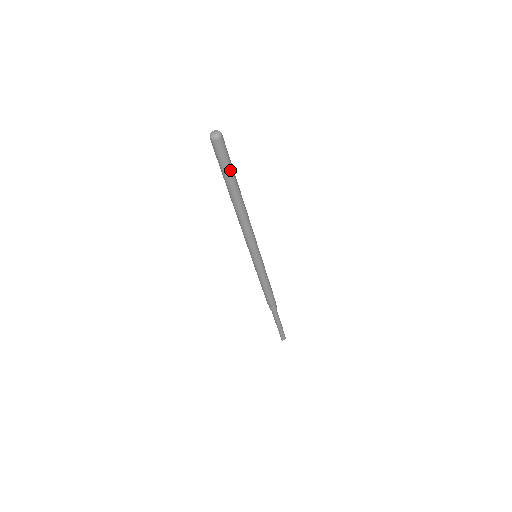
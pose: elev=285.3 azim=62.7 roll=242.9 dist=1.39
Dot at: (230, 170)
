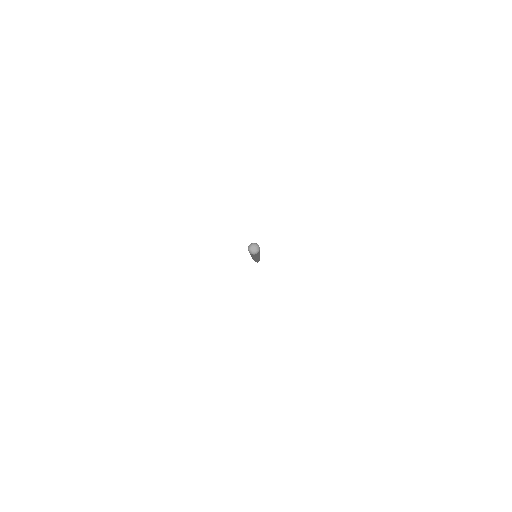
Dot at: (256, 255)
